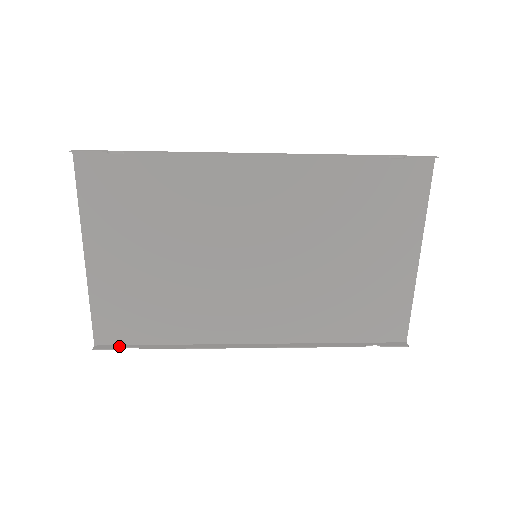
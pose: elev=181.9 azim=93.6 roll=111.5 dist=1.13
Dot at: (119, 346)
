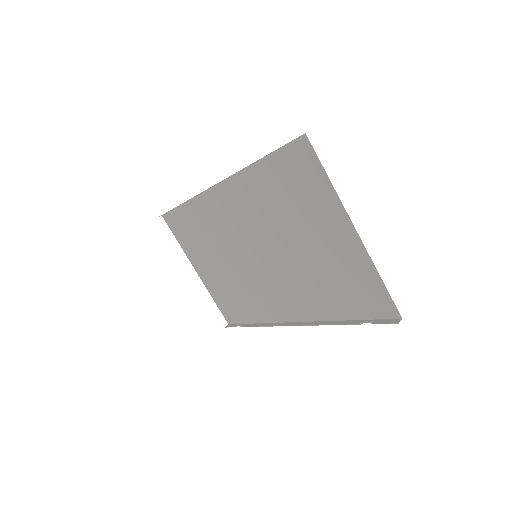
Dot at: occluded
